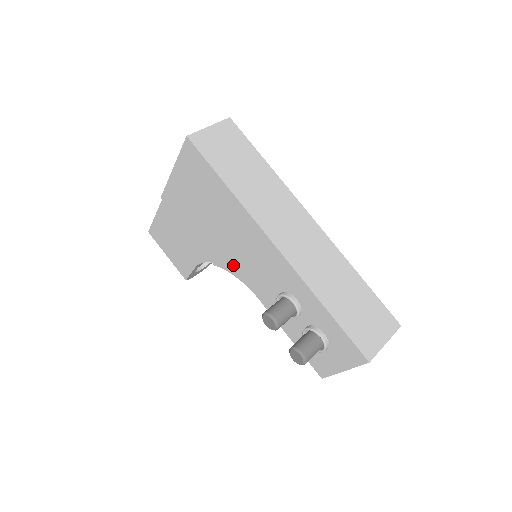
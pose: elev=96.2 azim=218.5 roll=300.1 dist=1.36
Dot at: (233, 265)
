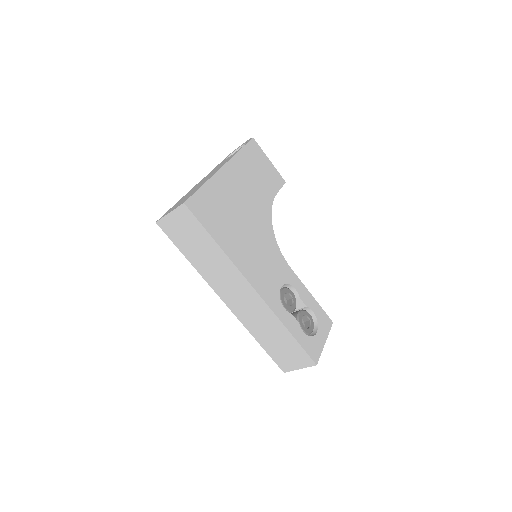
Dot at: occluded
